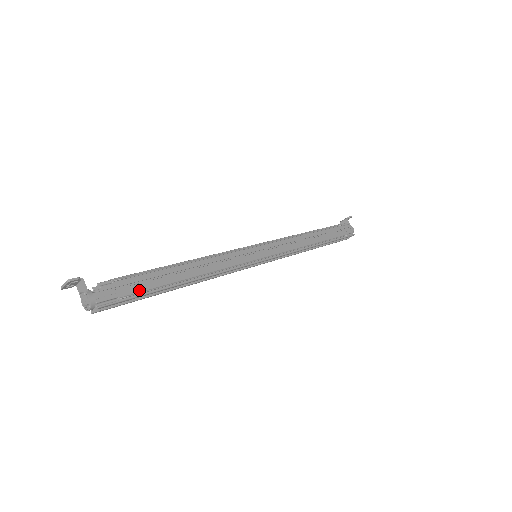
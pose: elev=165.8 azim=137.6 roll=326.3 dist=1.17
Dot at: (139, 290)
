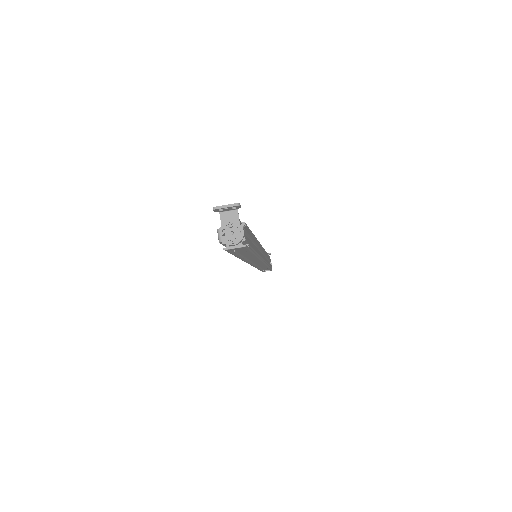
Dot at: (251, 244)
